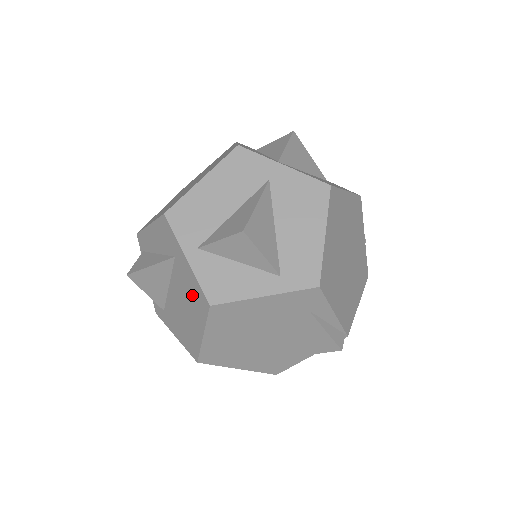
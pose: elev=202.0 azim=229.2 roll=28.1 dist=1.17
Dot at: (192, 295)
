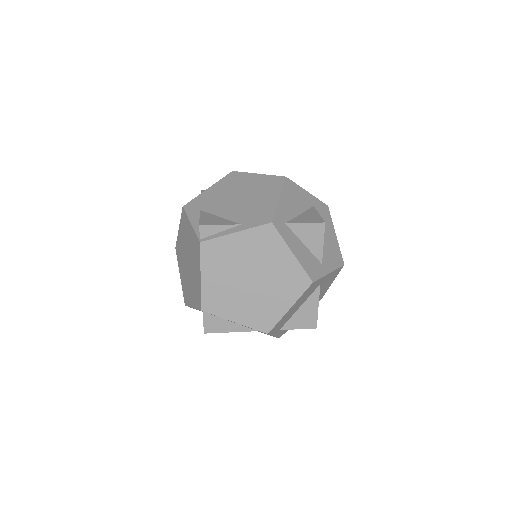
Dot at: occluded
